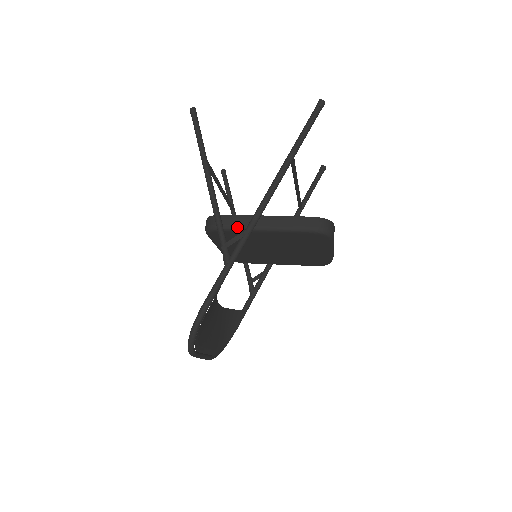
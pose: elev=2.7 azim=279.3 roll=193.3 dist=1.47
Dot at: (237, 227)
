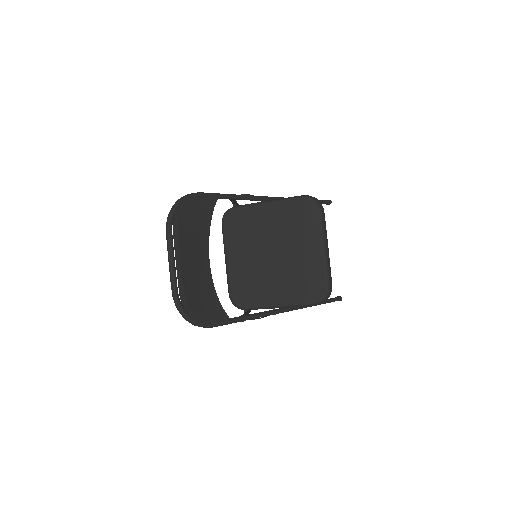
Dot at: (247, 204)
